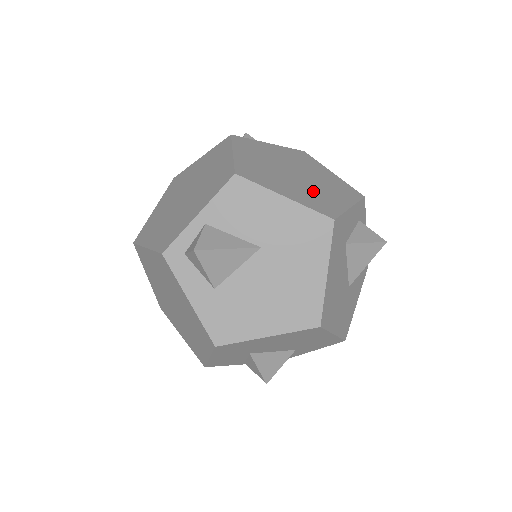
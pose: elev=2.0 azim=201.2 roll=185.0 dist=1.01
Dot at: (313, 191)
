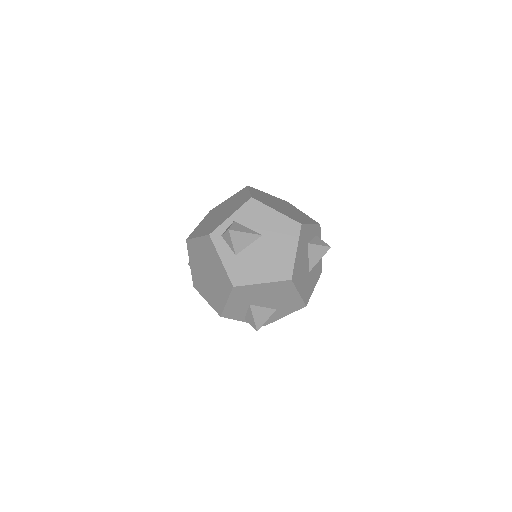
Dot at: (291, 214)
